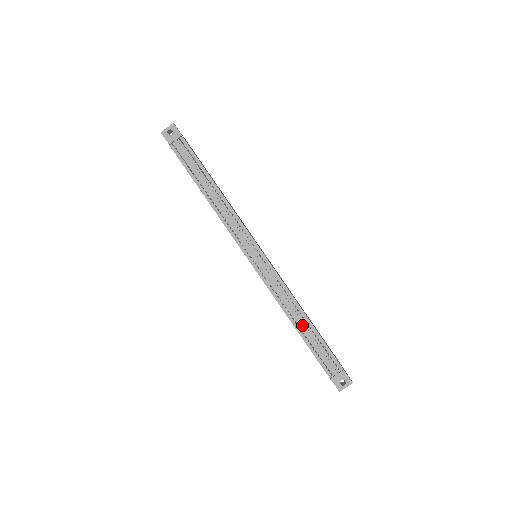
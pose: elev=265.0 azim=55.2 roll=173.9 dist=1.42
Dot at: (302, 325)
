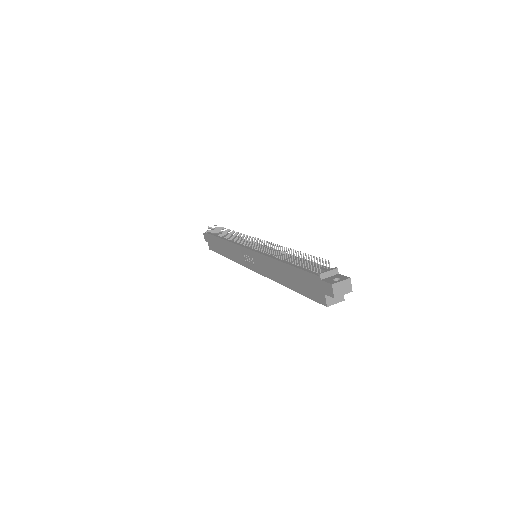
Dot at: (290, 257)
